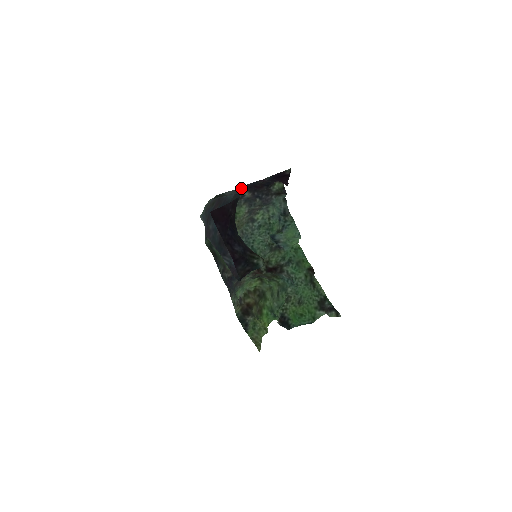
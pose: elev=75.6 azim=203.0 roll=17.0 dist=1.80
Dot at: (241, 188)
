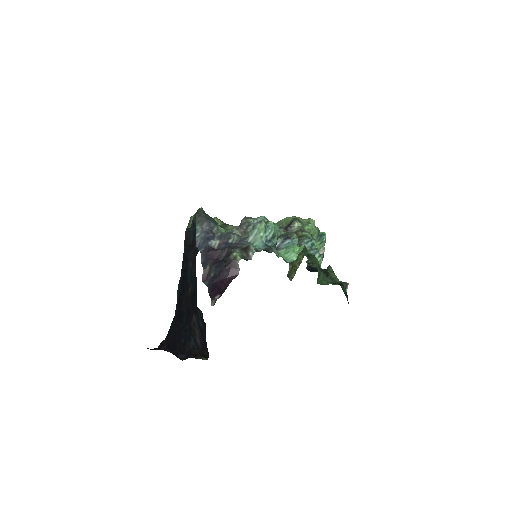
Dot at: (201, 247)
